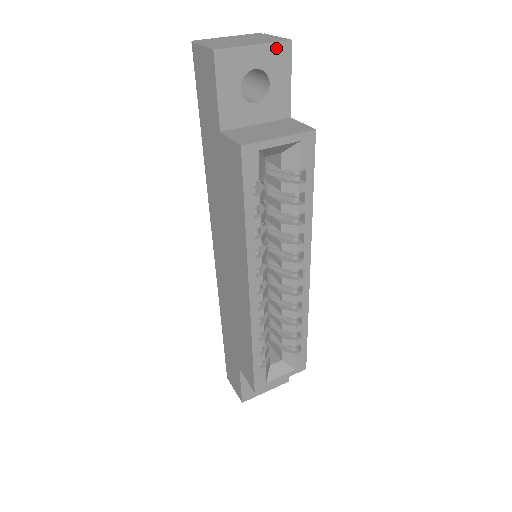
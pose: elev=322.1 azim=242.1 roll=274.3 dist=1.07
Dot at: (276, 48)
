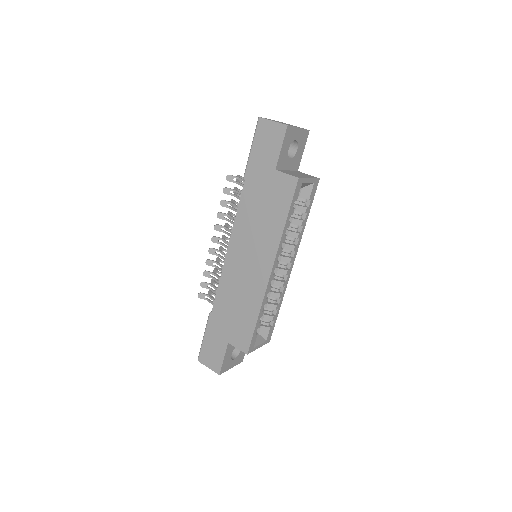
Dot at: (304, 132)
